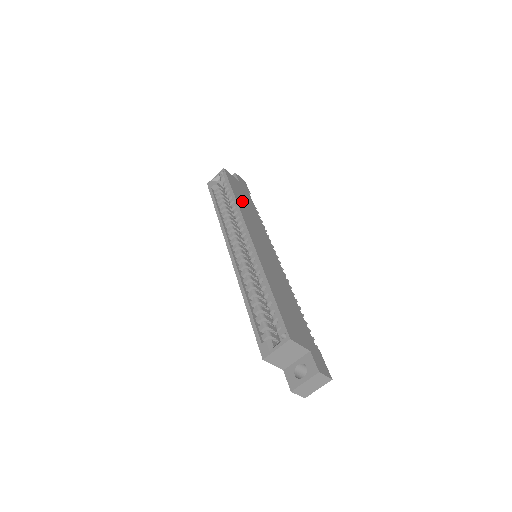
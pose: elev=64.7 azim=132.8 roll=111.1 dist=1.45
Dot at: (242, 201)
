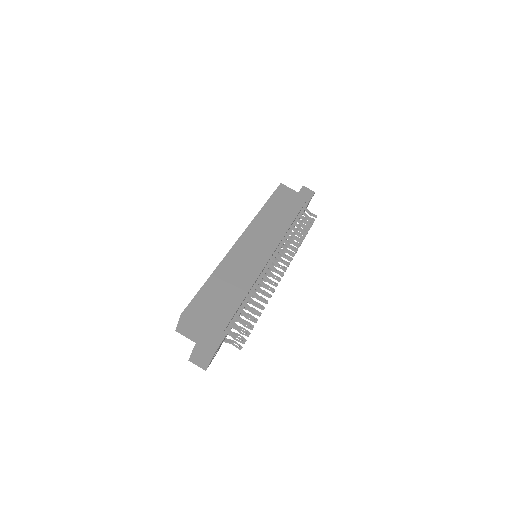
Dot at: (273, 210)
